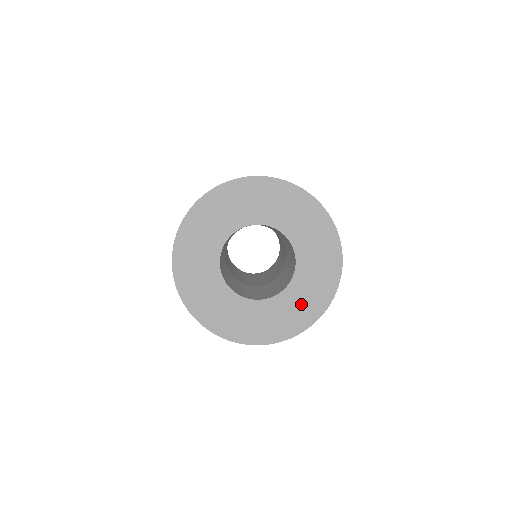
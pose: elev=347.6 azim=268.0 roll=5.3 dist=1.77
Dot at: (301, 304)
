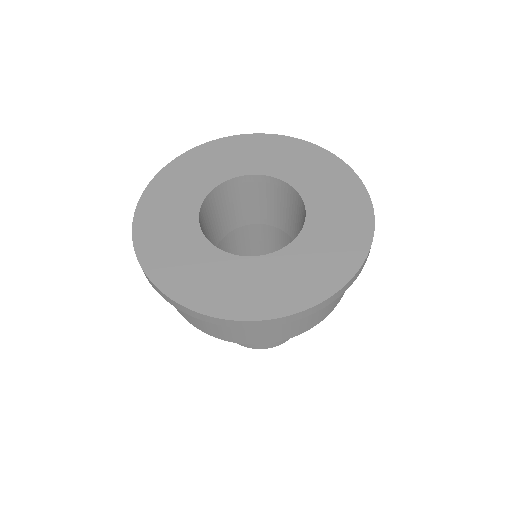
Dot at: (312, 266)
